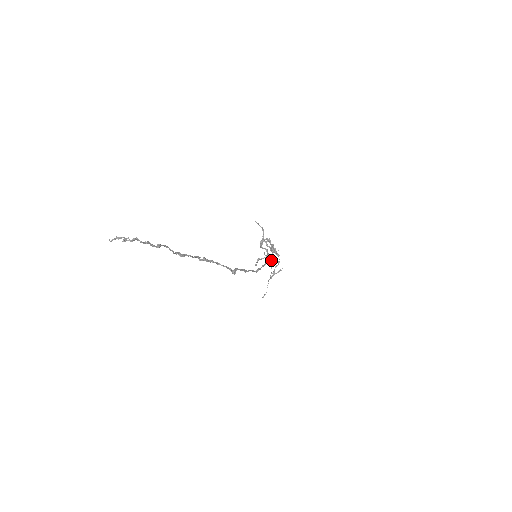
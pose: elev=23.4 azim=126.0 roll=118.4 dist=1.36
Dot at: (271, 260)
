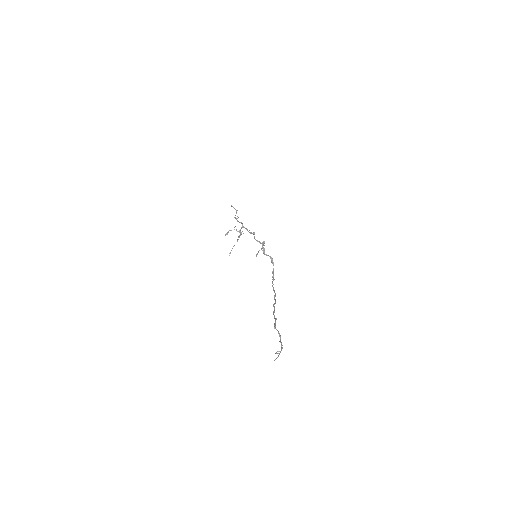
Dot at: (240, 232)
